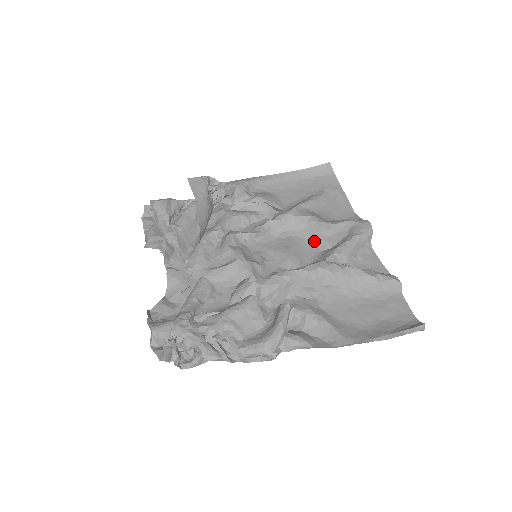
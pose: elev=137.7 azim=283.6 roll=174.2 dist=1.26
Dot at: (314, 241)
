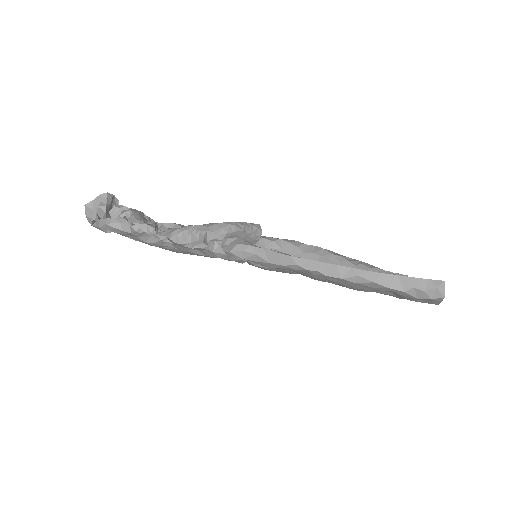
Dot at: occluded
